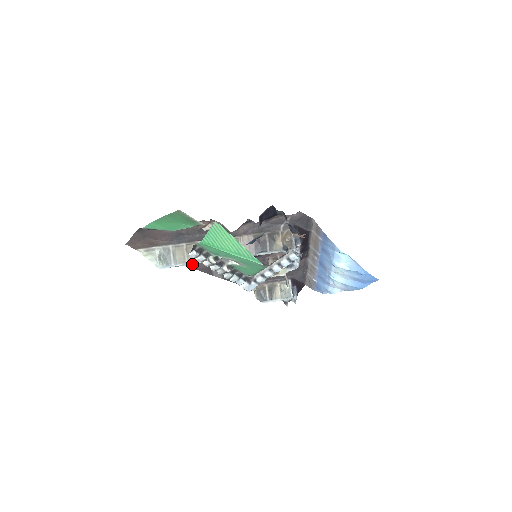
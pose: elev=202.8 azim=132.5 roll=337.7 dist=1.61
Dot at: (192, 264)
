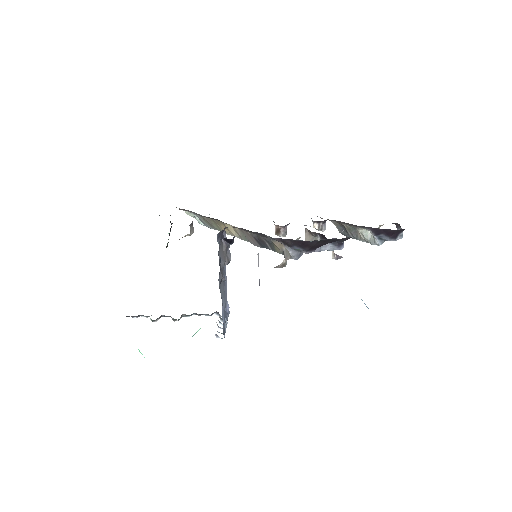
Dot at: occluded
